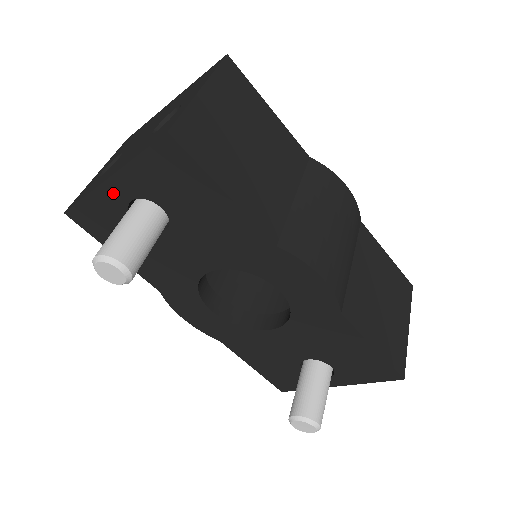
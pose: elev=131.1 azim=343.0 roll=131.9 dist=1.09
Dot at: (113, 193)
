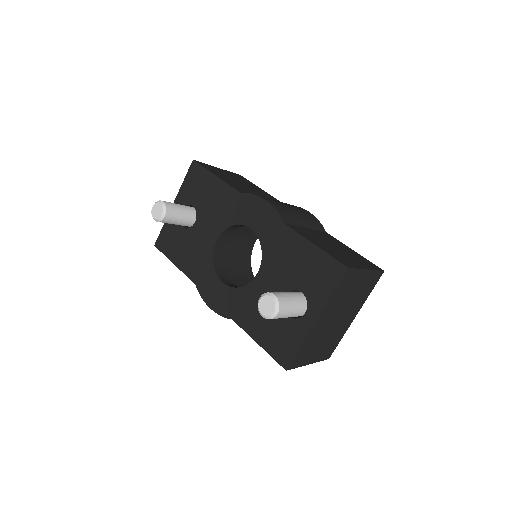
Dot at: occluded
